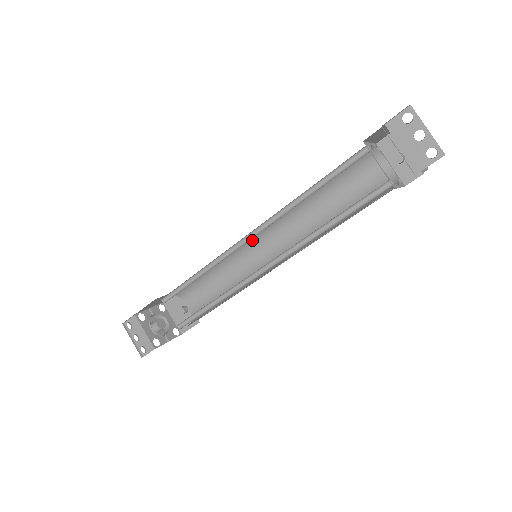
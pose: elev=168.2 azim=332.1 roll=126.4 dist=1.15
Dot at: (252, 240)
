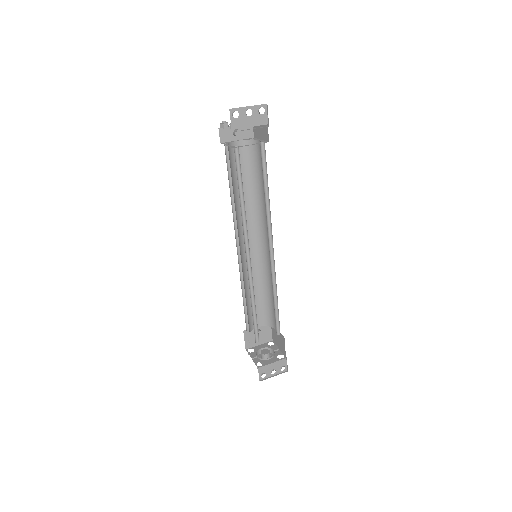
Dot at: (241, 257)
